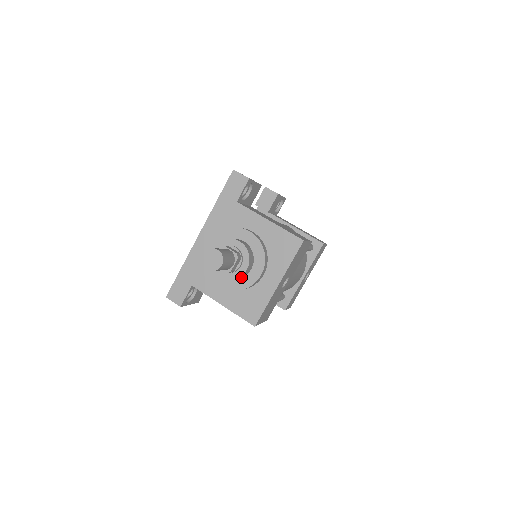
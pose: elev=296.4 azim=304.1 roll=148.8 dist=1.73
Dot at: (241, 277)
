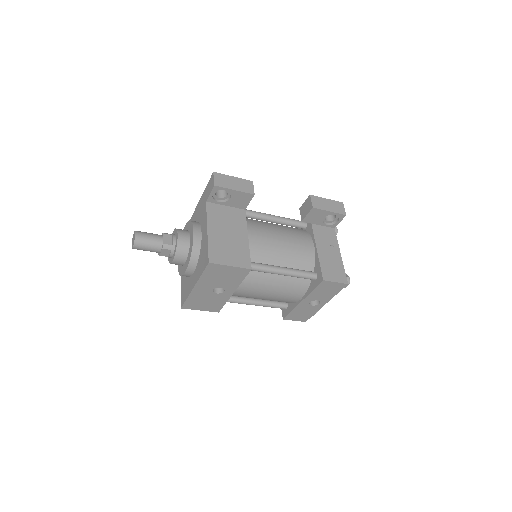
Dot at: (179, 264)
